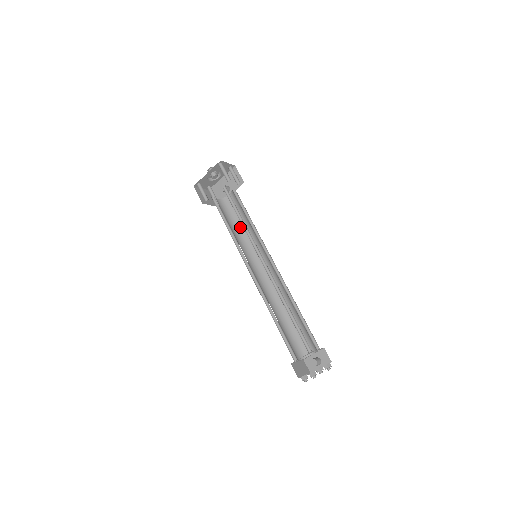
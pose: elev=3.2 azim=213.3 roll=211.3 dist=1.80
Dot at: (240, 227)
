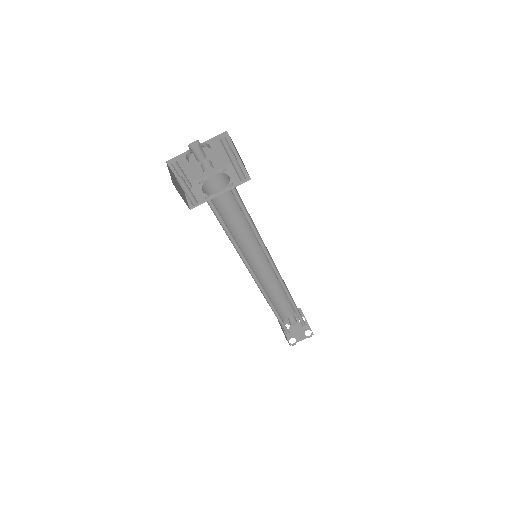
Dot at: (228, 219)
